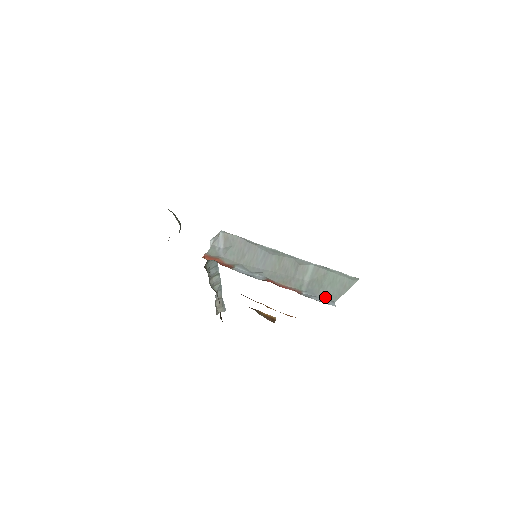
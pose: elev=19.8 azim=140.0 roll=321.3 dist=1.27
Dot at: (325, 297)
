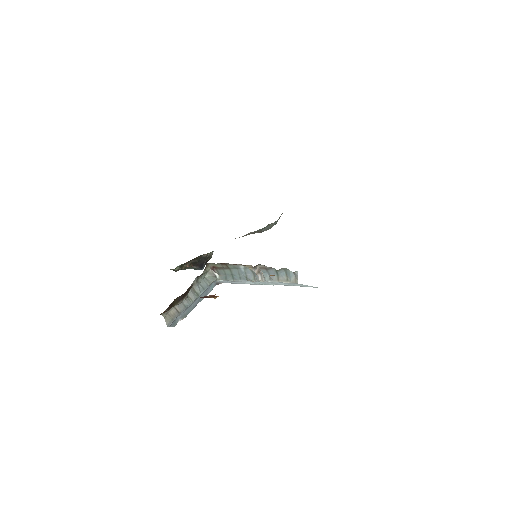
Dot at: occluded
